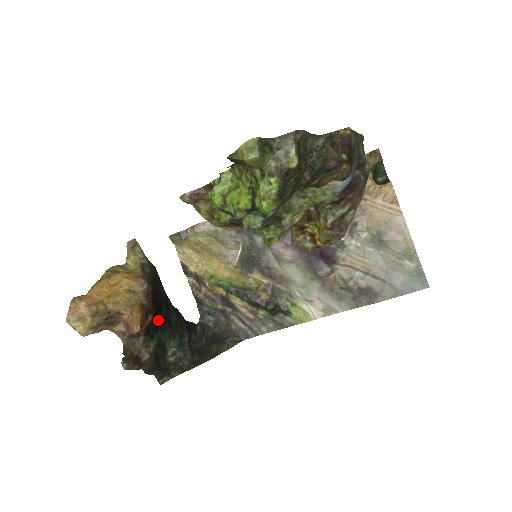
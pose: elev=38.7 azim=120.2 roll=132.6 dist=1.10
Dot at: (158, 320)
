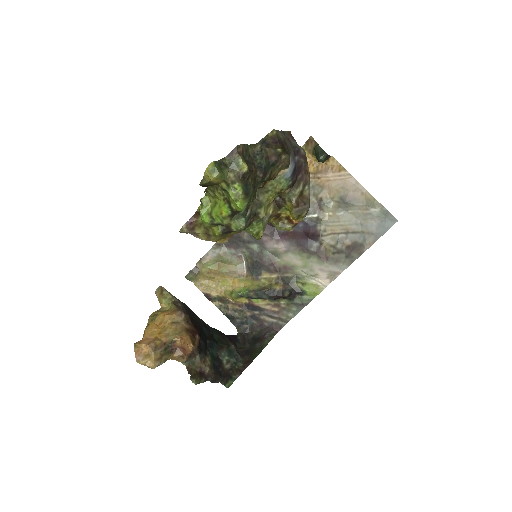
Dot at: (204, 340)
